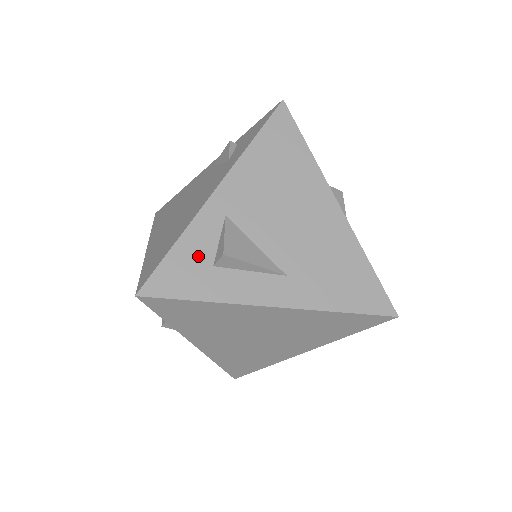
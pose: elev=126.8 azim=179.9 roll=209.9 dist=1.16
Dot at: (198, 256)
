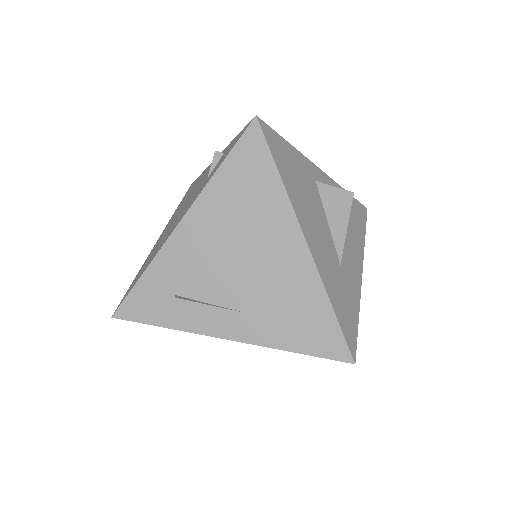
Dot at: (162, 287)
